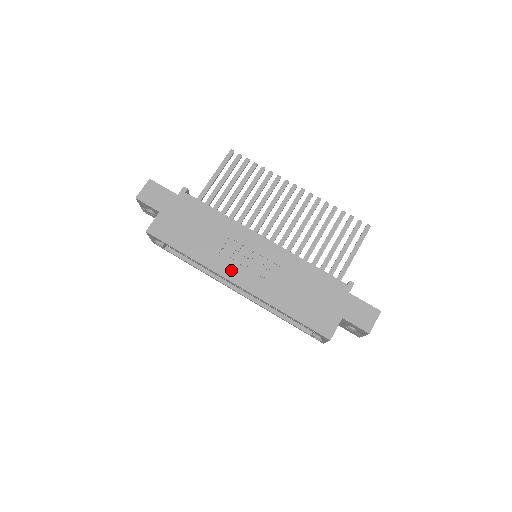
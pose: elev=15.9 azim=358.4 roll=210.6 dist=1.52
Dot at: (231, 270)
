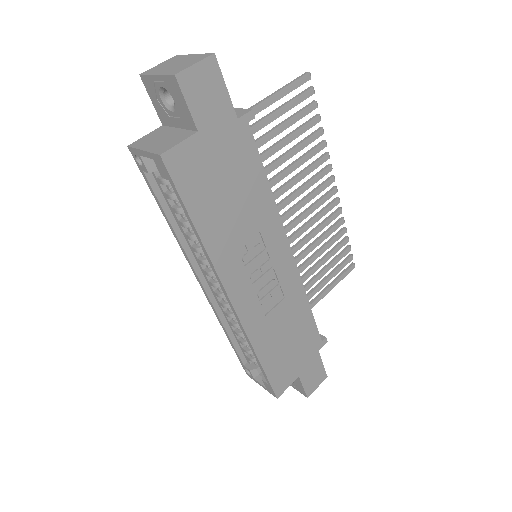
Dot at: (237, 281)
